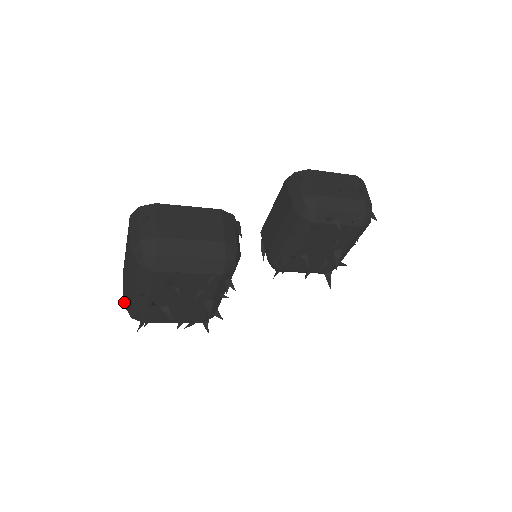
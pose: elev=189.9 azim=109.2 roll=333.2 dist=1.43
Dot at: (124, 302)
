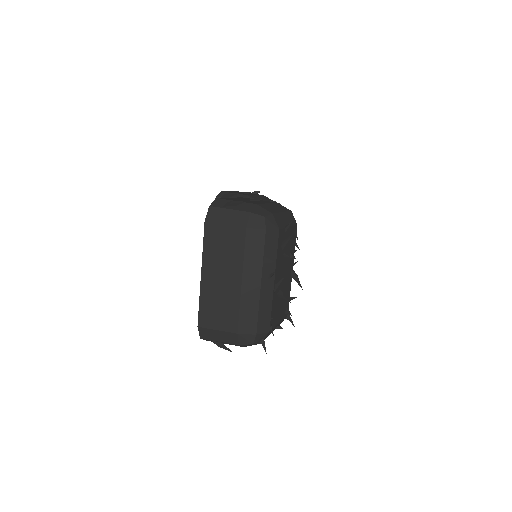
Dot at: (240, 328)
